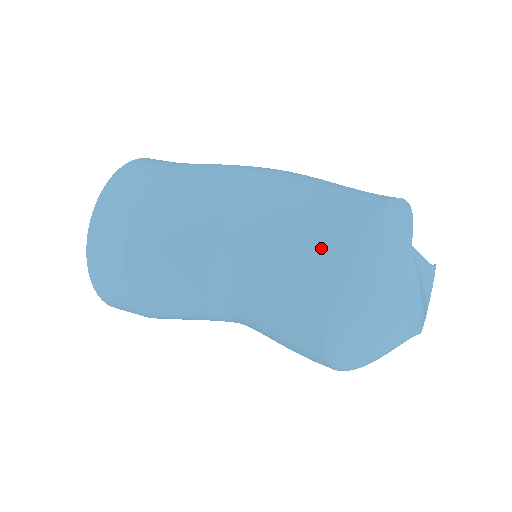
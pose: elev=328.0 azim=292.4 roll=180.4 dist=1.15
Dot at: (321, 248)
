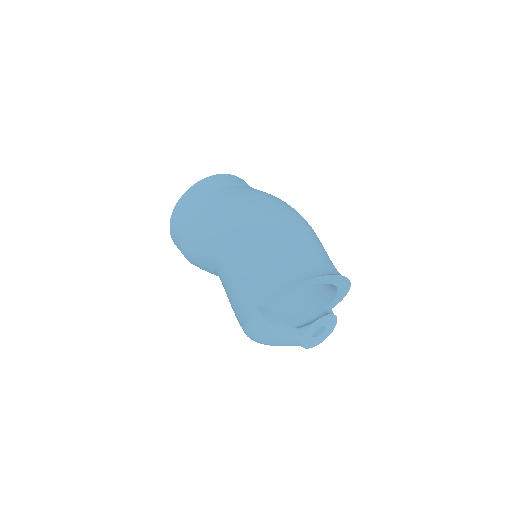
Dot at: (237, 318)
